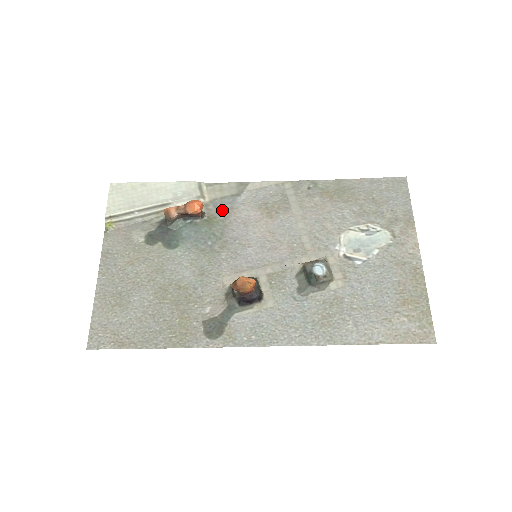
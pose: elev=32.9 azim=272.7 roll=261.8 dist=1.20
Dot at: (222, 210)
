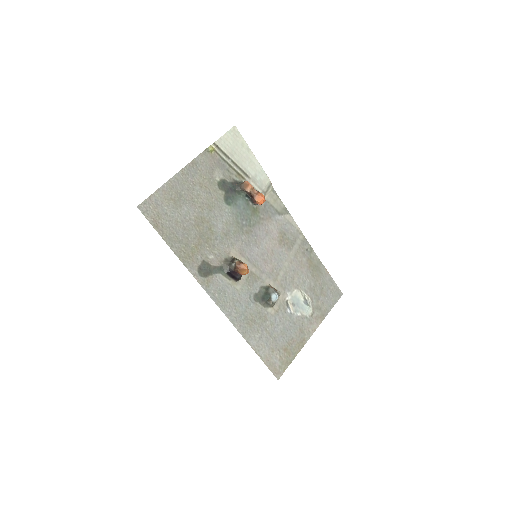
Dot at: (265, 212)
